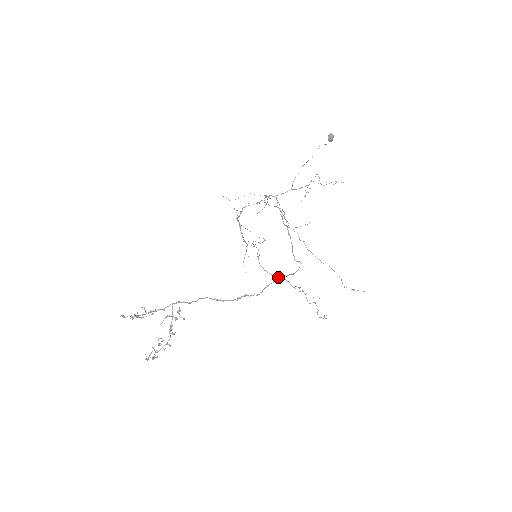
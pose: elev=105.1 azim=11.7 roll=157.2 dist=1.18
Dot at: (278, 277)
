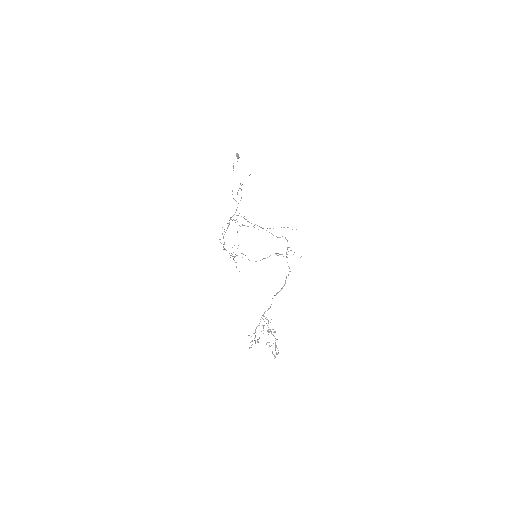
Dot at: occluded
